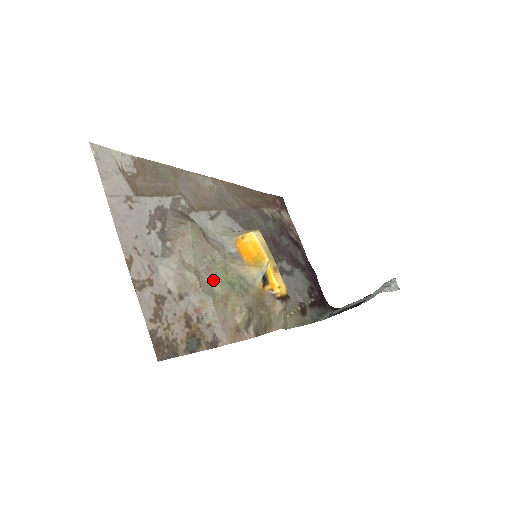
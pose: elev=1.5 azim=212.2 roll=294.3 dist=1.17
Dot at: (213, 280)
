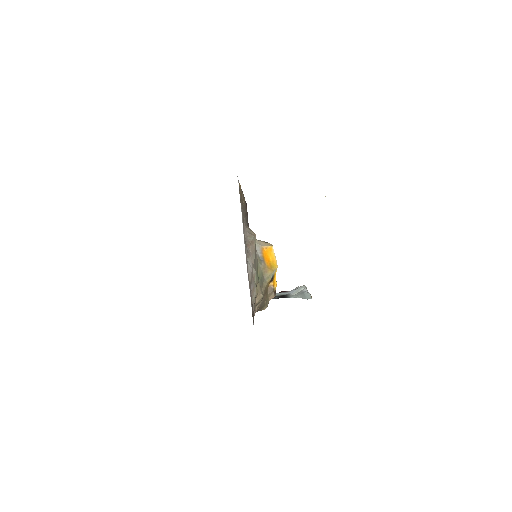
Dot at: occluded
